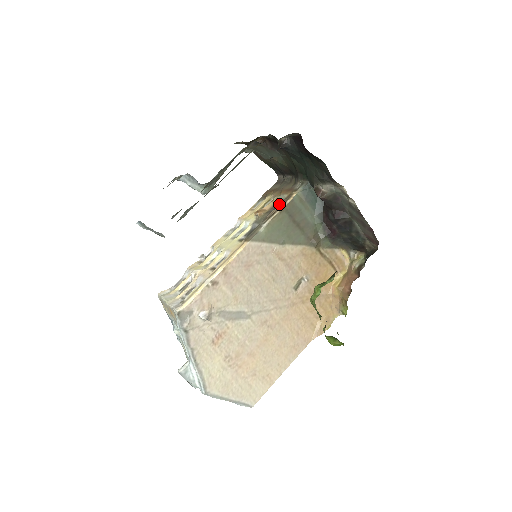
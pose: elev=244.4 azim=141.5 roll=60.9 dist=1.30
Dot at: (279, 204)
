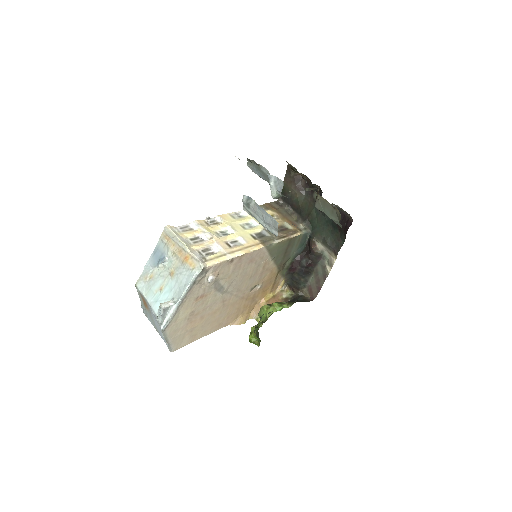
Dot at: (288, 232)
